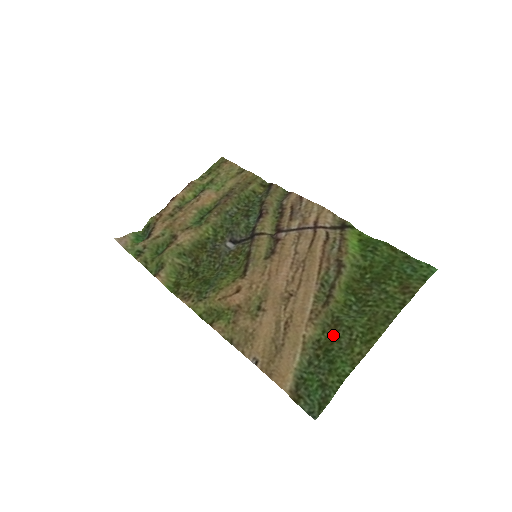
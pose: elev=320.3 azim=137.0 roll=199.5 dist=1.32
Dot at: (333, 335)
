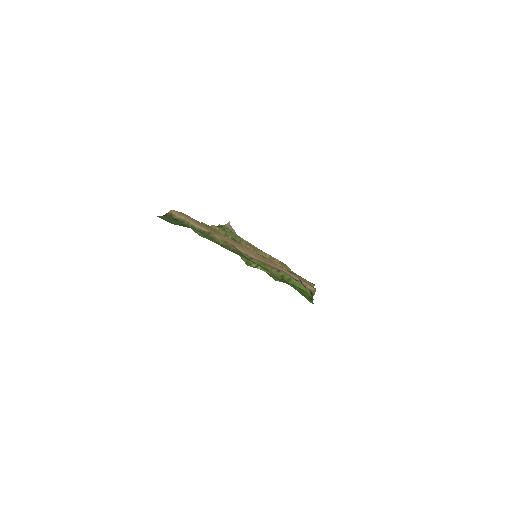
Dot at: occluded
